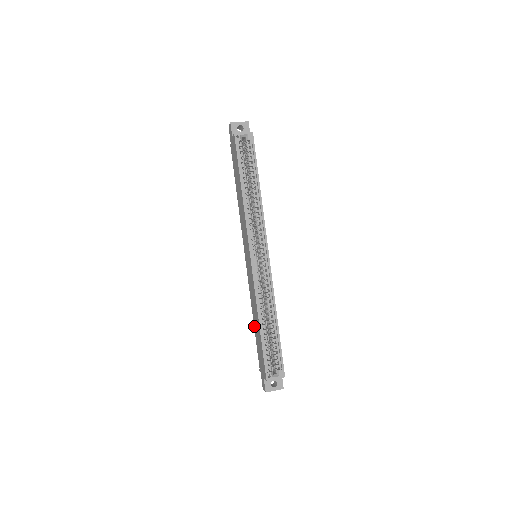
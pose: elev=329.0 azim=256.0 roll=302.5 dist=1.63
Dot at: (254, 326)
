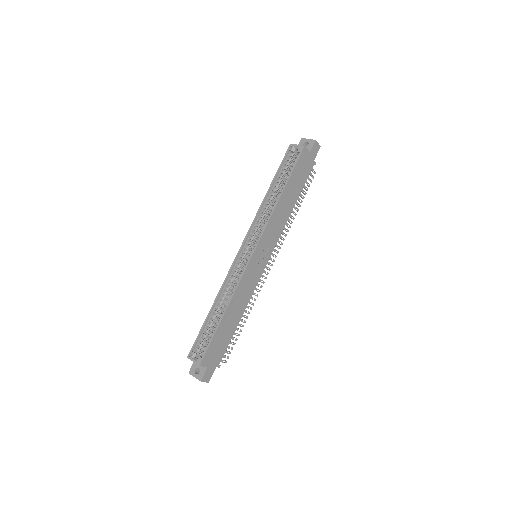
Dot at: occluded
